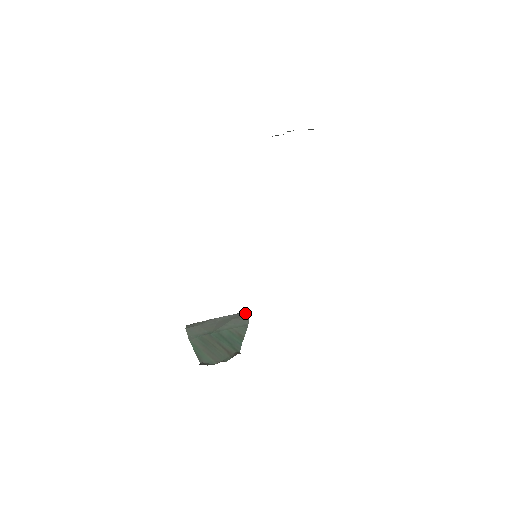
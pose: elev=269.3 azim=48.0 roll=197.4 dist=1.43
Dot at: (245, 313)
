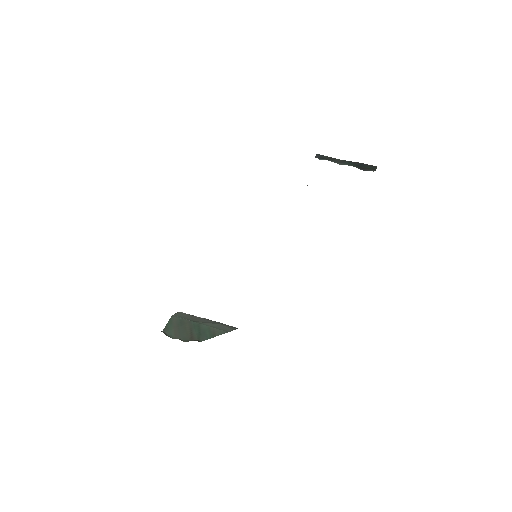
Dot at: (237, 328)
